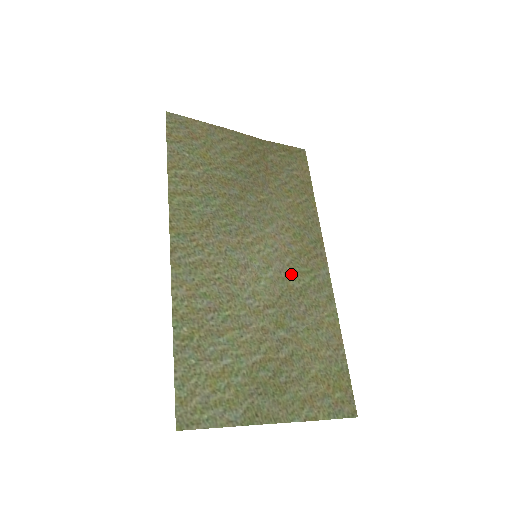
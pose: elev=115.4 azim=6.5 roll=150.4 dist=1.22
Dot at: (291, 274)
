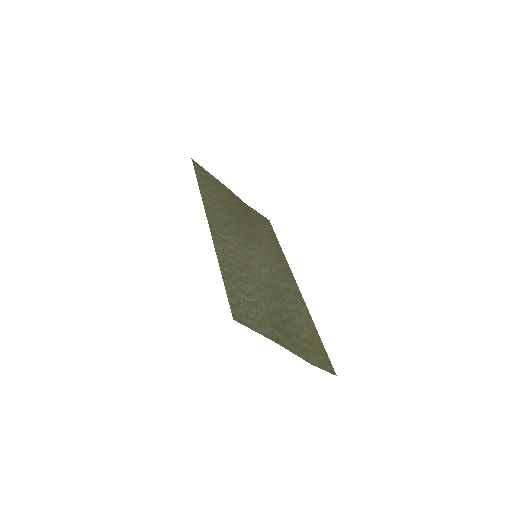
Dot at: (277, 277)
